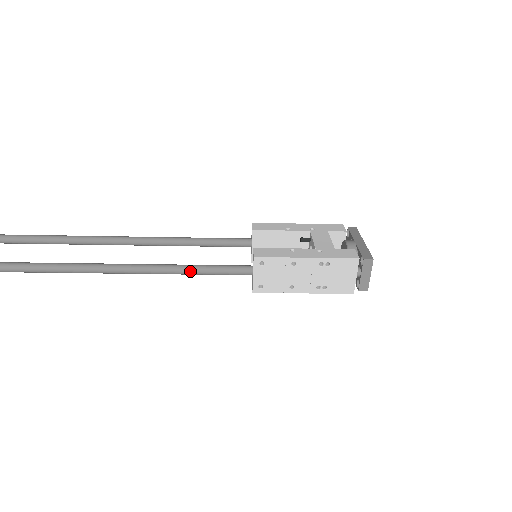
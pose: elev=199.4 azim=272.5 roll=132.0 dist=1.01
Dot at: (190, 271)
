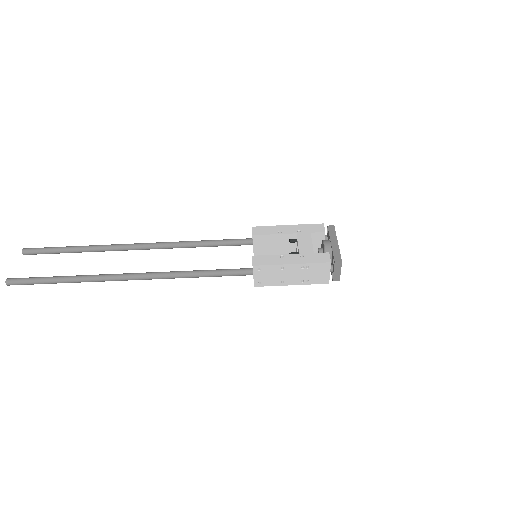
Dot at: (207, 275)
